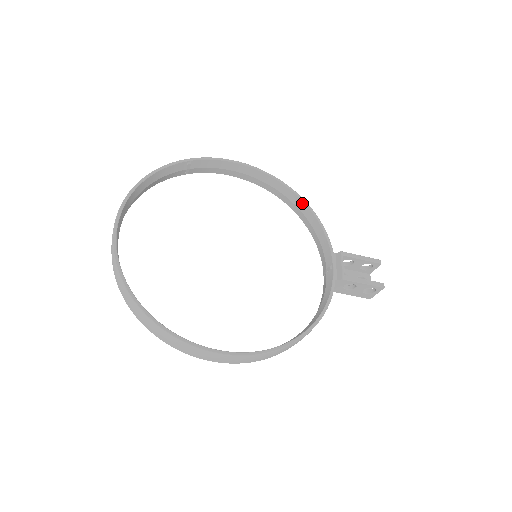
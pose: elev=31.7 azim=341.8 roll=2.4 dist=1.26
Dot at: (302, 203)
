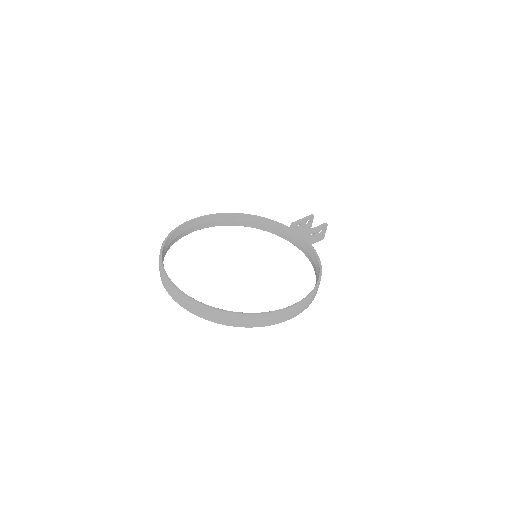
Dot at: (247, 216)
